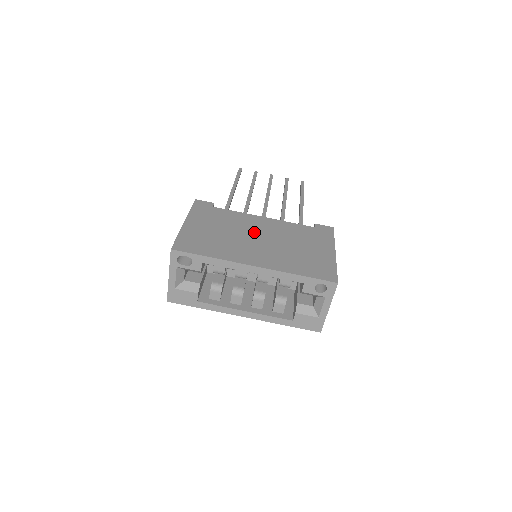
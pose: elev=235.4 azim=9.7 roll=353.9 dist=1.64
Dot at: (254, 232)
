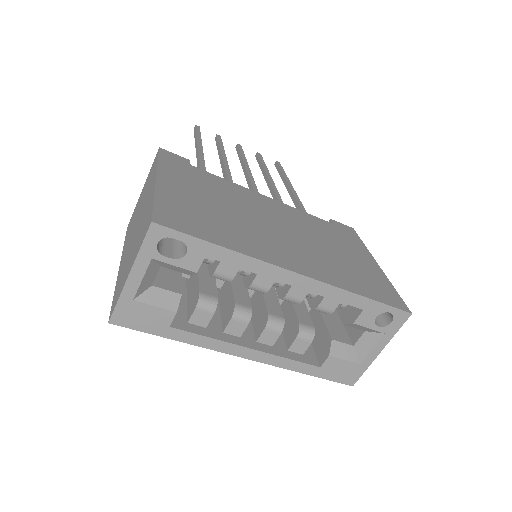
Dot at: (267, 216)
